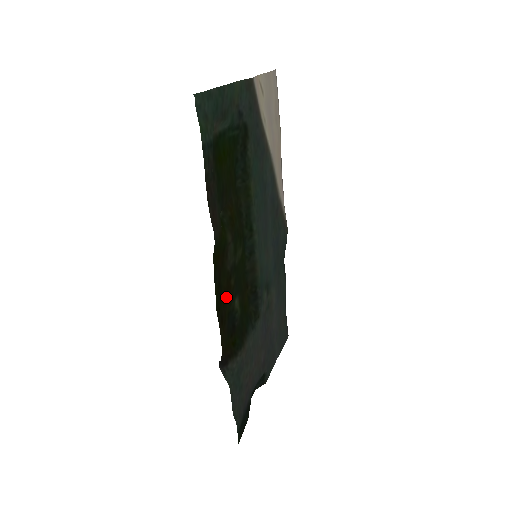
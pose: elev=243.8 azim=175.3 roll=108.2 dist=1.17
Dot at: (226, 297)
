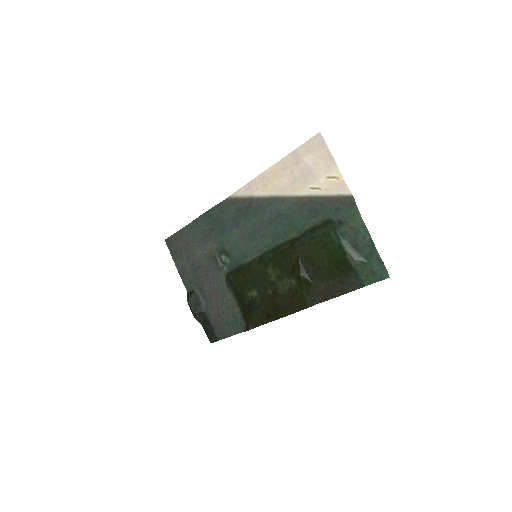
Dot at: (270, 303)
